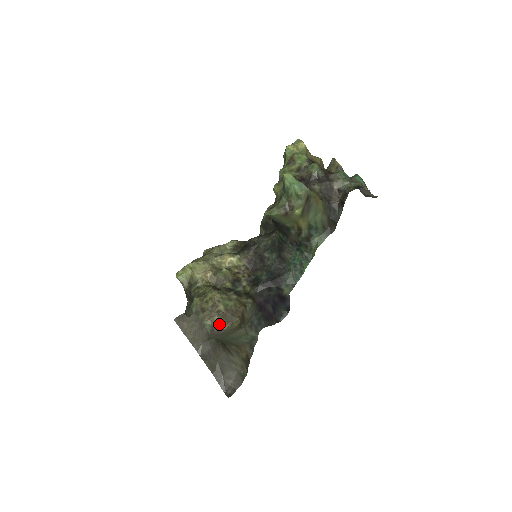
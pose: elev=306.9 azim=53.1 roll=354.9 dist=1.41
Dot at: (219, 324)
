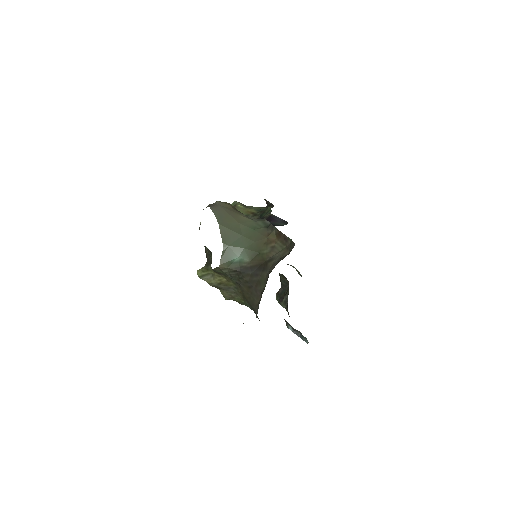
Dot at: occluded
